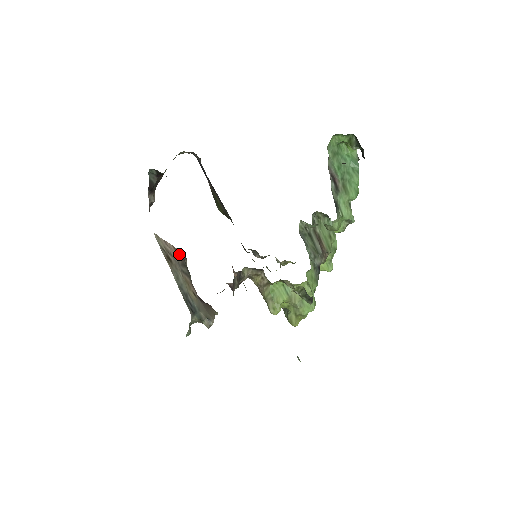
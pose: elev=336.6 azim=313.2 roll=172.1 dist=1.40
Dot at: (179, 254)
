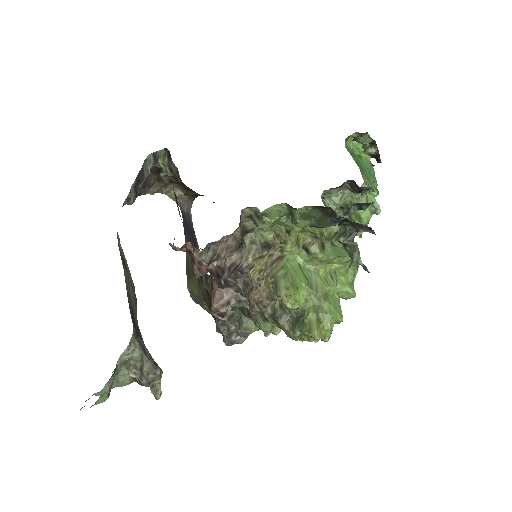
Dot at: (133, 283)
